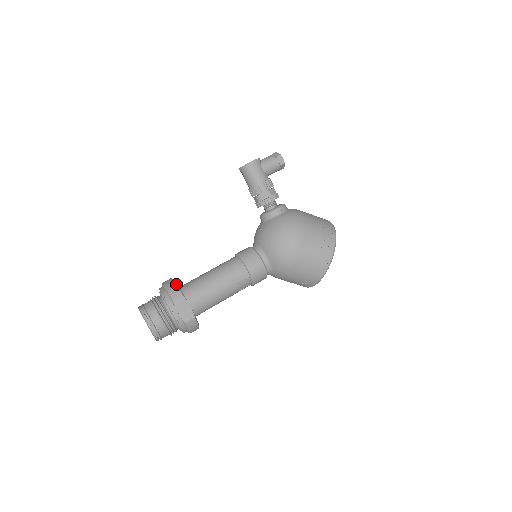
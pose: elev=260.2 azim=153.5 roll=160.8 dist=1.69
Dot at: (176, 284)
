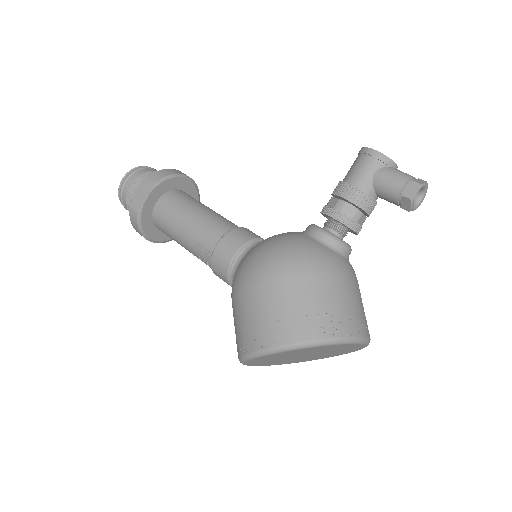
Dot at: (172, 175)
